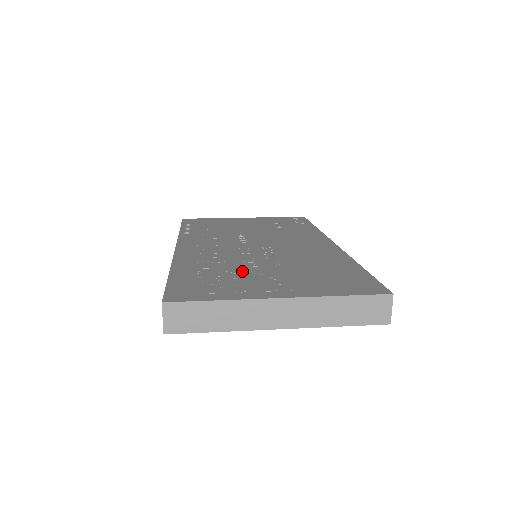
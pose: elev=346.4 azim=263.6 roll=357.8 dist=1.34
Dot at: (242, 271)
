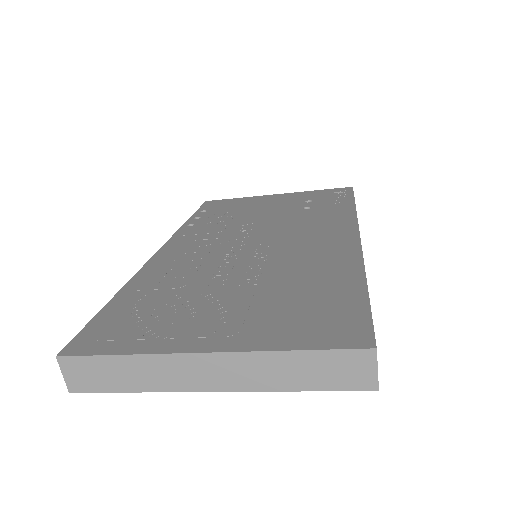
Dot at: (197, 294)
